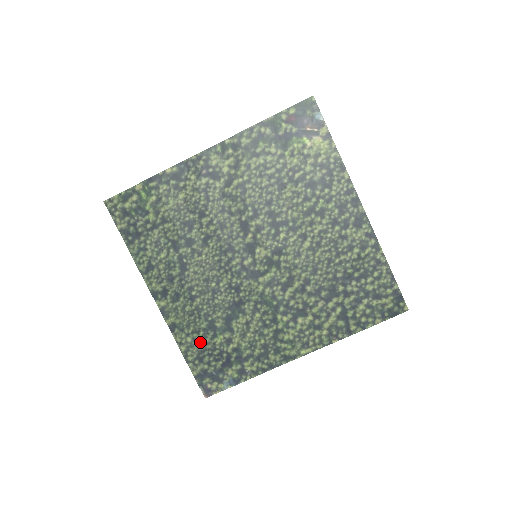
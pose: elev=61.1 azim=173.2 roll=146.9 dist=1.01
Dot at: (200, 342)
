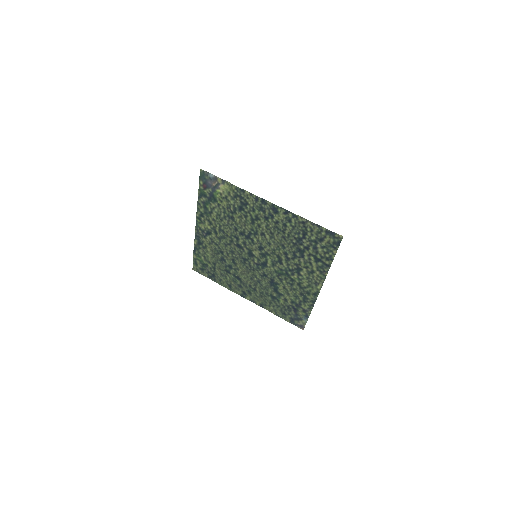
Dot at: (276, 307)
